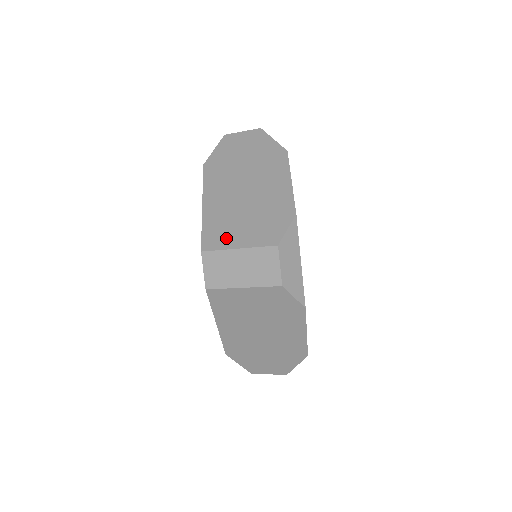
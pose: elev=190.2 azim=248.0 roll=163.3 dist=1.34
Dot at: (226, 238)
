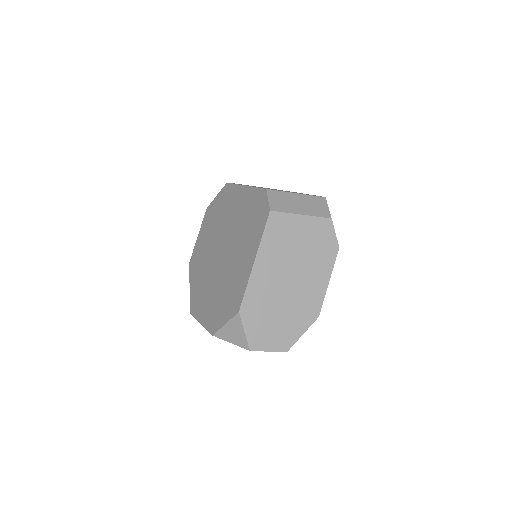
Dot at: occluded
